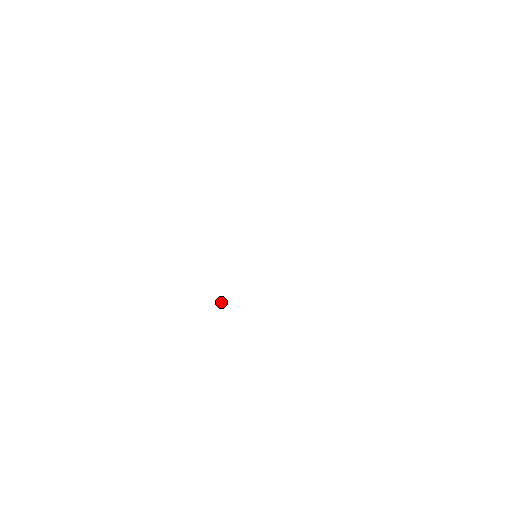
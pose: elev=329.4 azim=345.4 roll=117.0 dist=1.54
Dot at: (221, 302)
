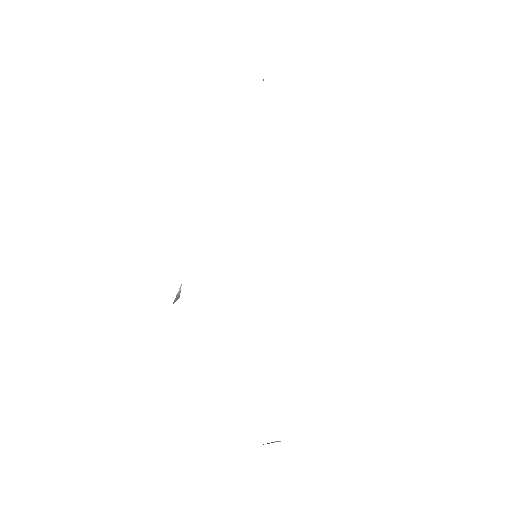
Dot at: (177, 295)
